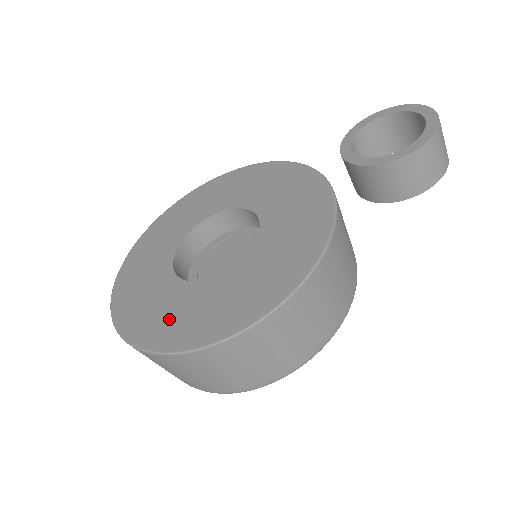
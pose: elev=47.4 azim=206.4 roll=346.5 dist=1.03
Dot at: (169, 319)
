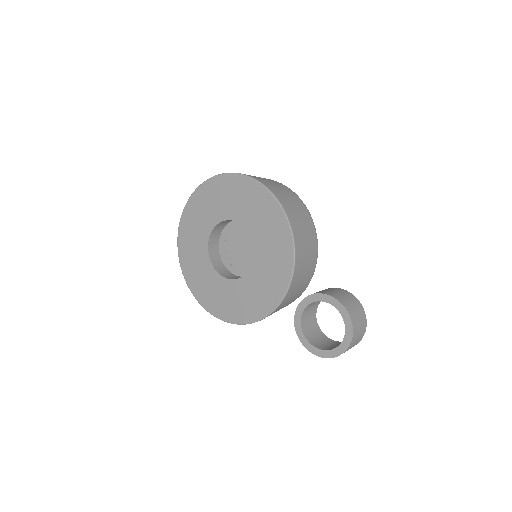
Dot at: (192, 260)
